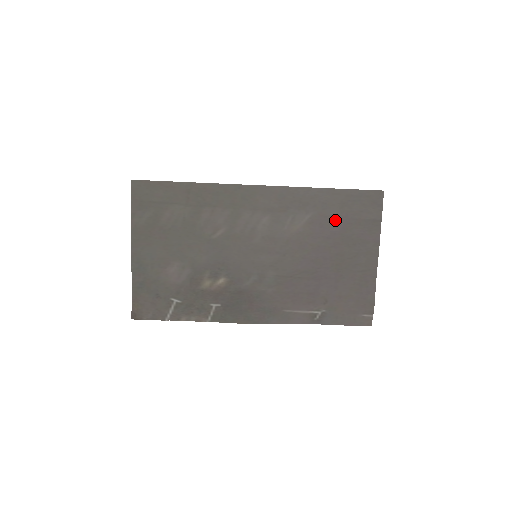
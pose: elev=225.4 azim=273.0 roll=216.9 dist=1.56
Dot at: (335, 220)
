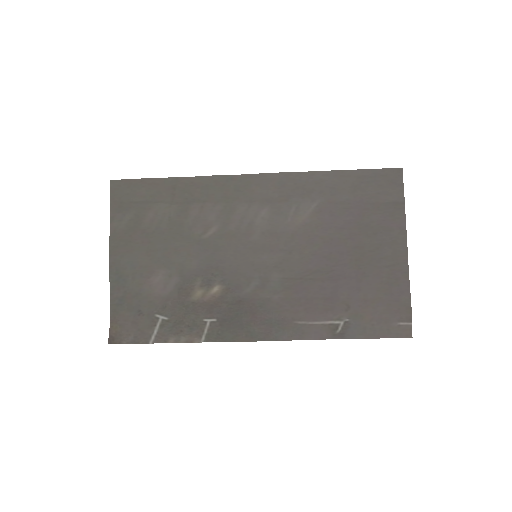
Dot at: (348, 206)
